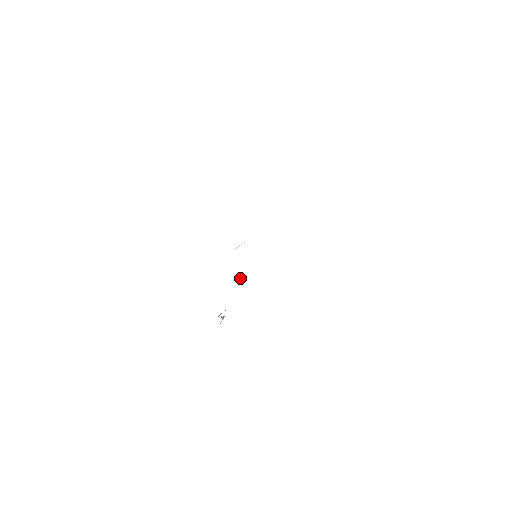
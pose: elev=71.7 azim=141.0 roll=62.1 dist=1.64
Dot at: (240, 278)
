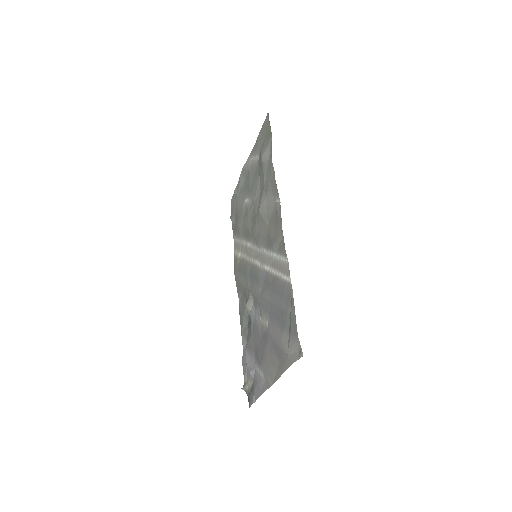
Dot at: (251, 298)
